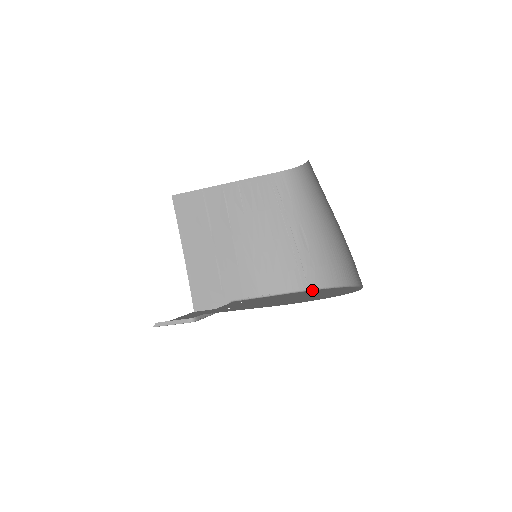
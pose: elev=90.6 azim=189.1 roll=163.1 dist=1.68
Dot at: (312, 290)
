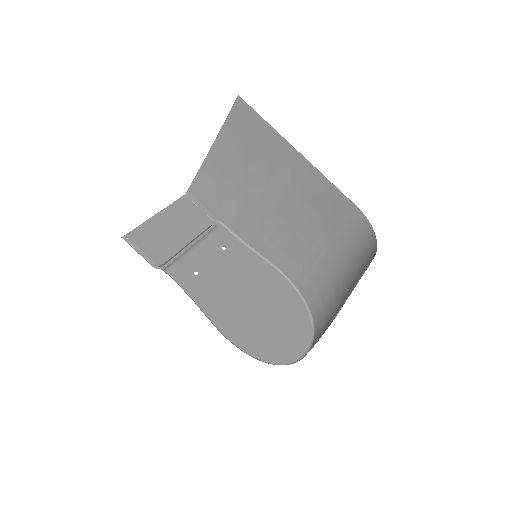
Dot at: (288, 281)
